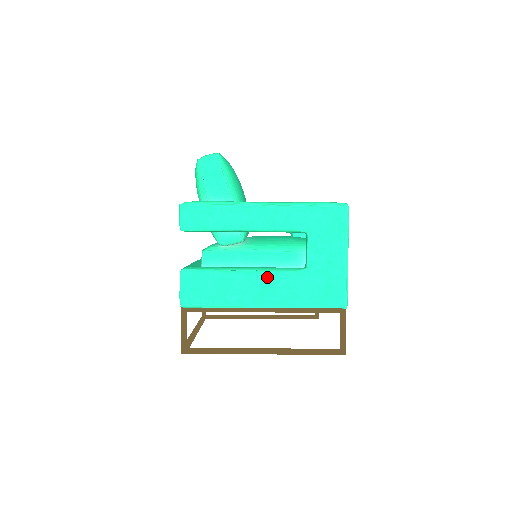
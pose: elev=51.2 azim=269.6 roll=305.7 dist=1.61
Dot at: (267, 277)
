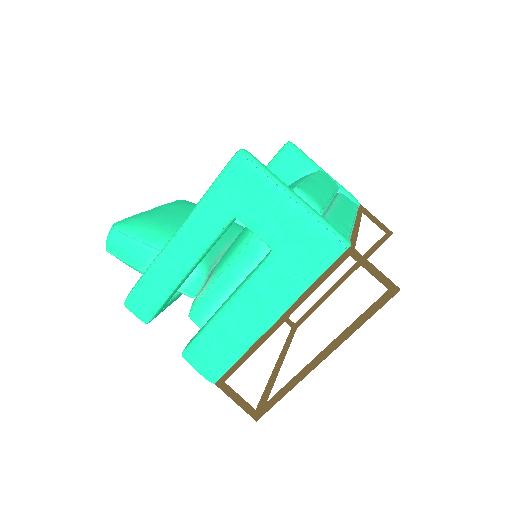
Dot at: (247, 294)
